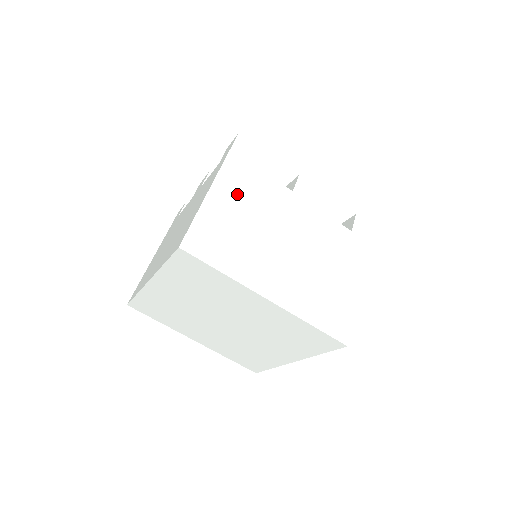
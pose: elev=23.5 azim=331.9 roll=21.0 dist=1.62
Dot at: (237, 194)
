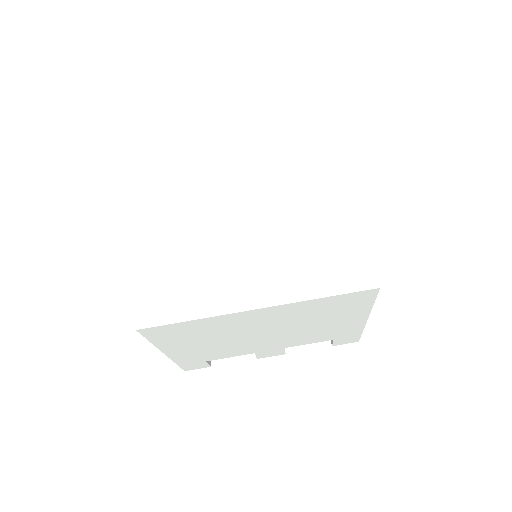
Dot at: occluded
